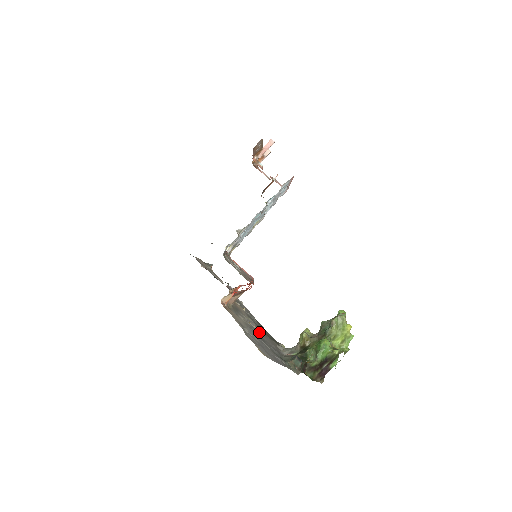
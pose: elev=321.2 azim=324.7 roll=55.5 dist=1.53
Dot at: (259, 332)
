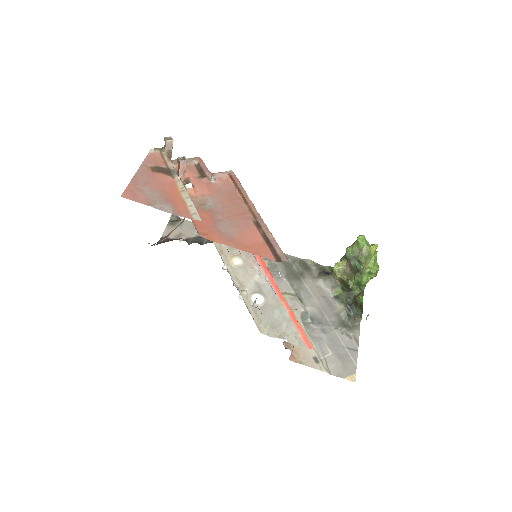
Dot at: (301, 296)
